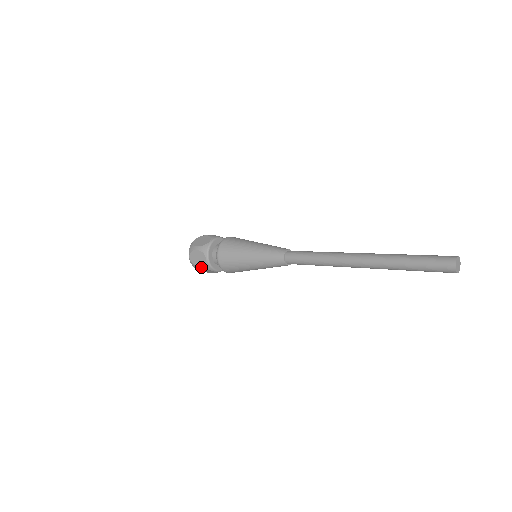
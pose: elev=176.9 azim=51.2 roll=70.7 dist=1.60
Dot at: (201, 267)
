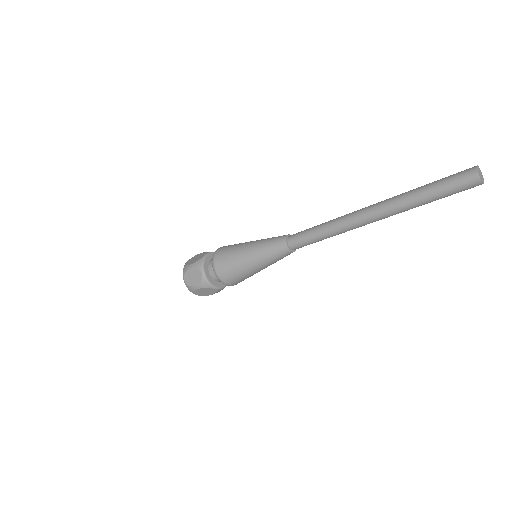
Dot at: (198, 286)
